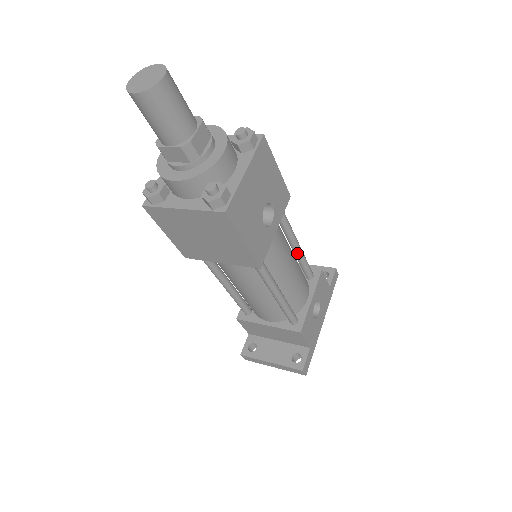
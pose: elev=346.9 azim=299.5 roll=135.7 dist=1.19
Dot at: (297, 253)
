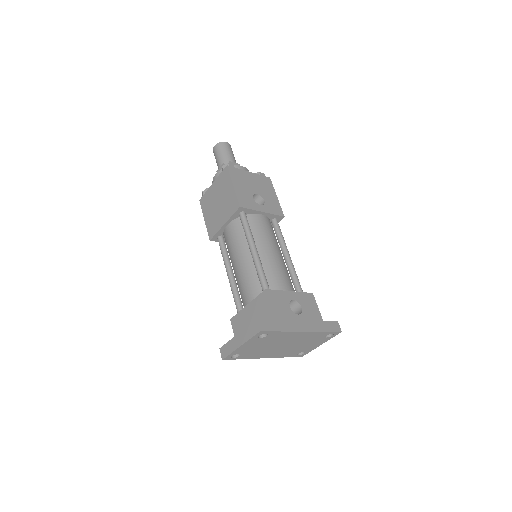
Dot at: (287, 262)
